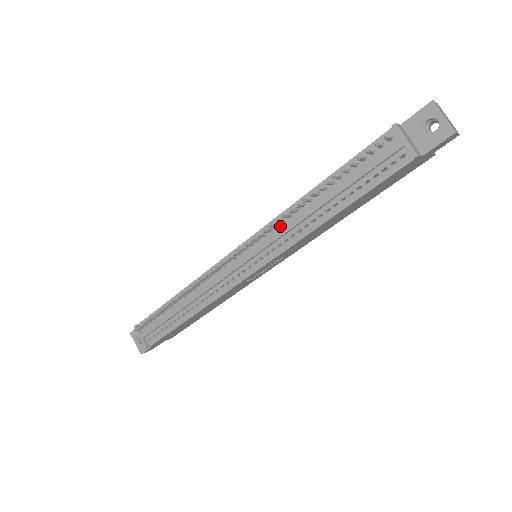
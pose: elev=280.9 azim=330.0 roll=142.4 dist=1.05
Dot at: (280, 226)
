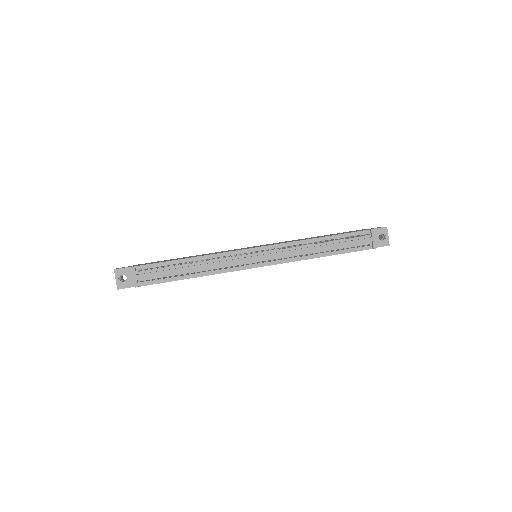
Dot at: (291, 248)
